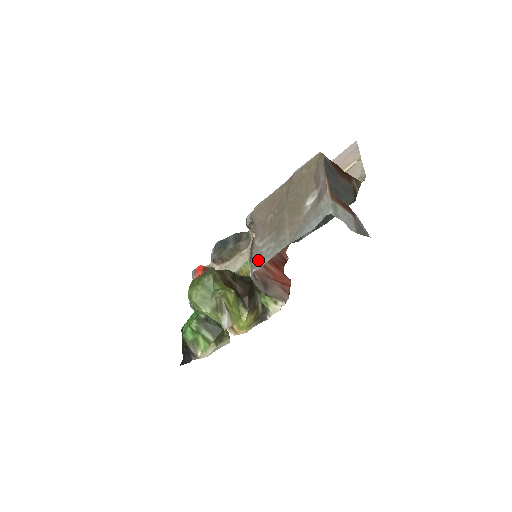
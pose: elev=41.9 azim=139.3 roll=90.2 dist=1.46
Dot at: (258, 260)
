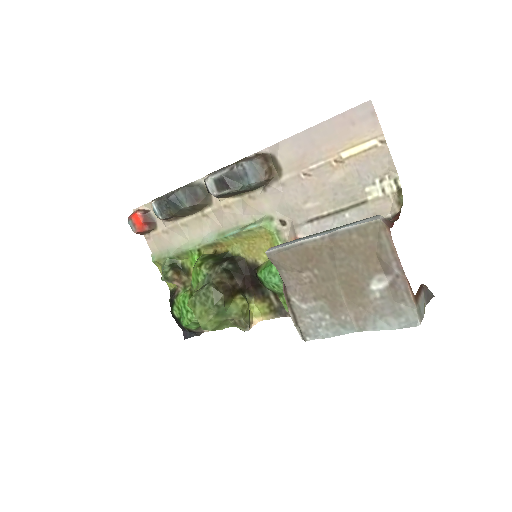
Dot at: (310, 328)
